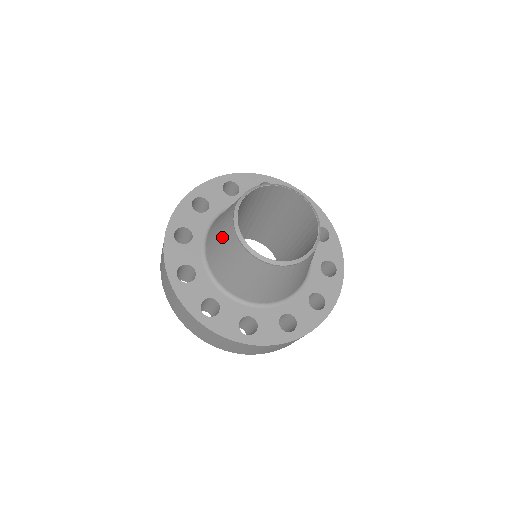
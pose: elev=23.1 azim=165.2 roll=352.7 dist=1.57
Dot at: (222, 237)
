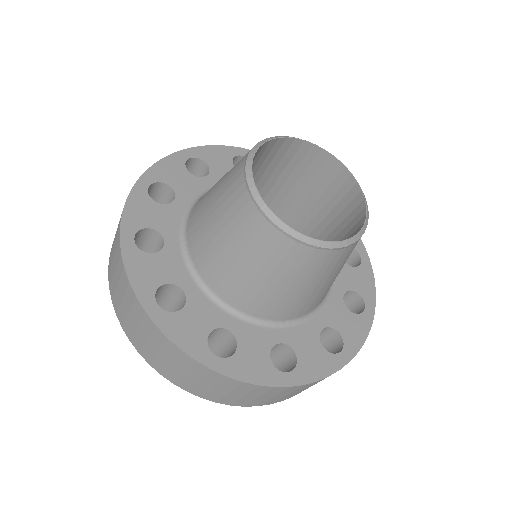
Dot at: (227, 225)
